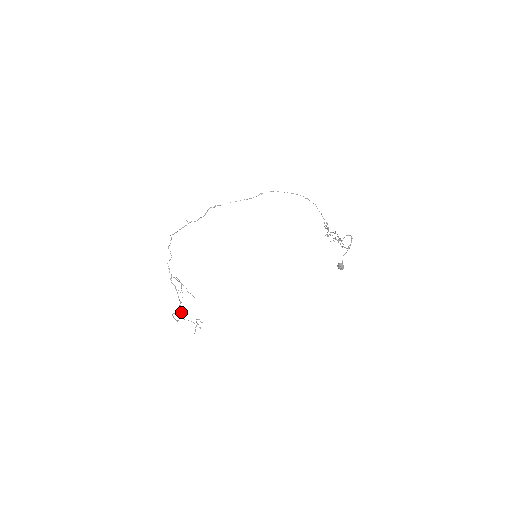
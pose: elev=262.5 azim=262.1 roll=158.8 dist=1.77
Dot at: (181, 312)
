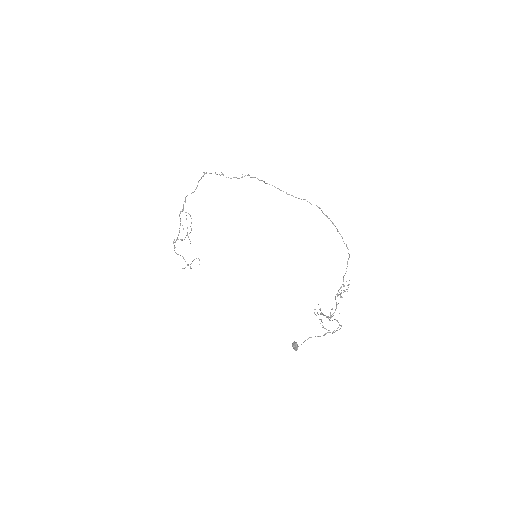
Dot at: occluded
